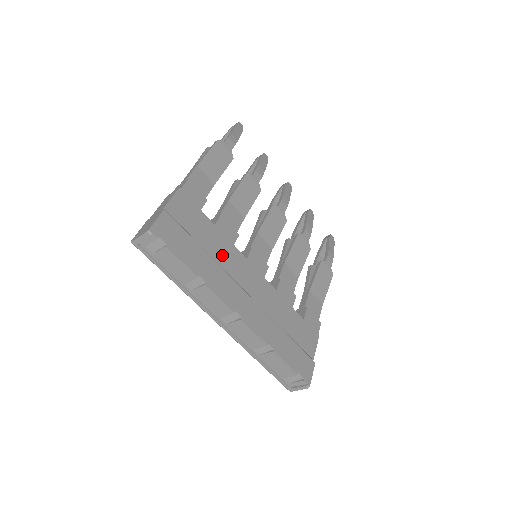
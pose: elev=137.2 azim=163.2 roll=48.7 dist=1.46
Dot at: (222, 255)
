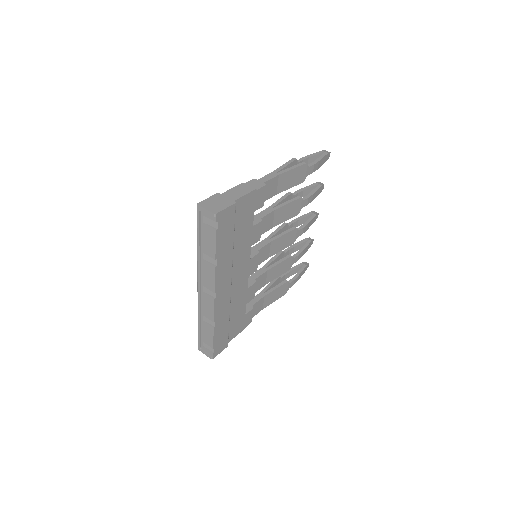
Dot at: (240, 249)
